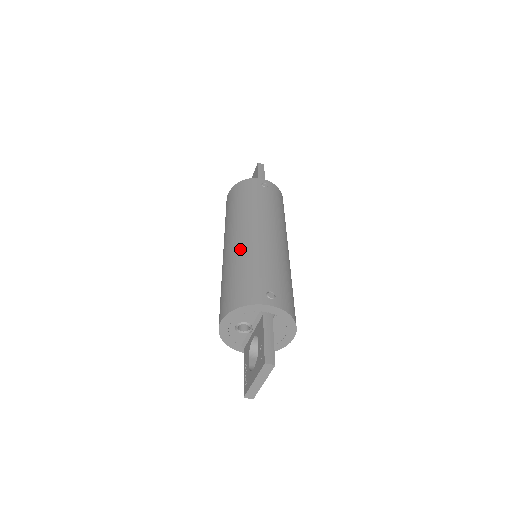
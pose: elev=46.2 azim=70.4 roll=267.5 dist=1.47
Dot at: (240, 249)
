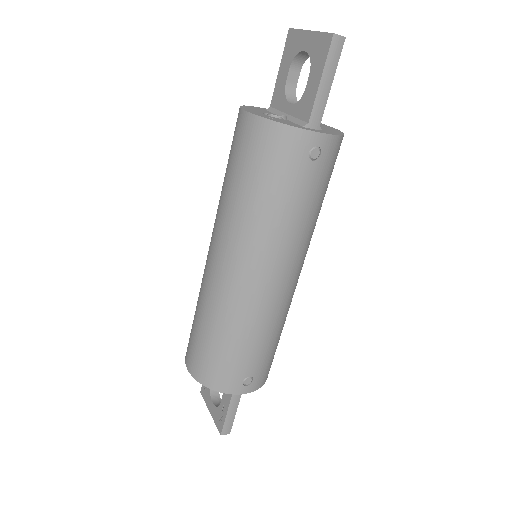
Dot at: (230, 304)
